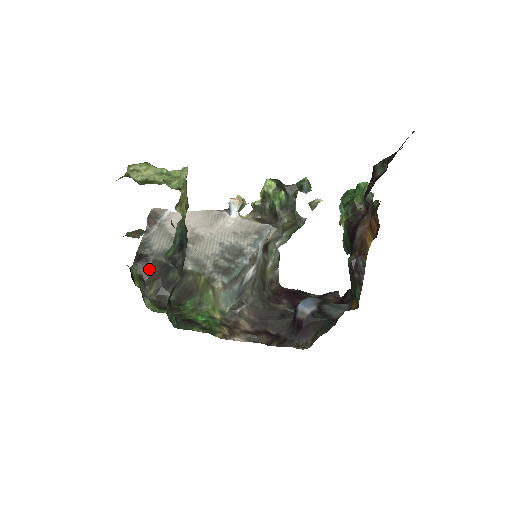
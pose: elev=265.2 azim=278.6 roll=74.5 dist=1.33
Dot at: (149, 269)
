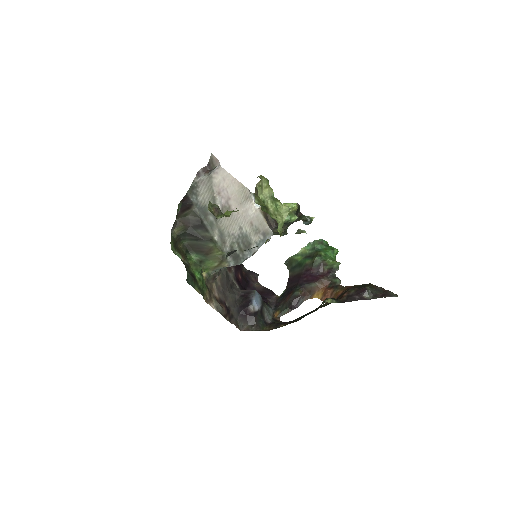
Dot at: (186, 213)
